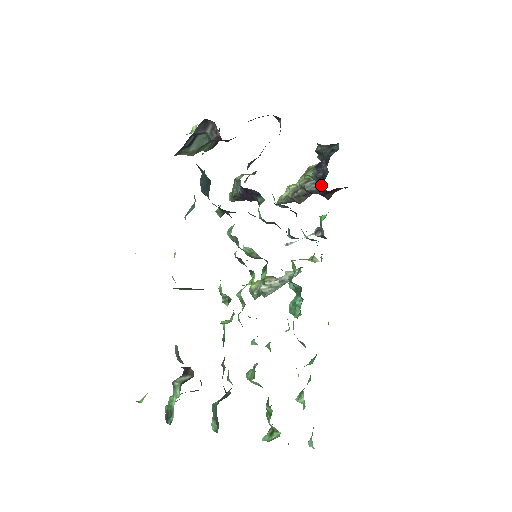
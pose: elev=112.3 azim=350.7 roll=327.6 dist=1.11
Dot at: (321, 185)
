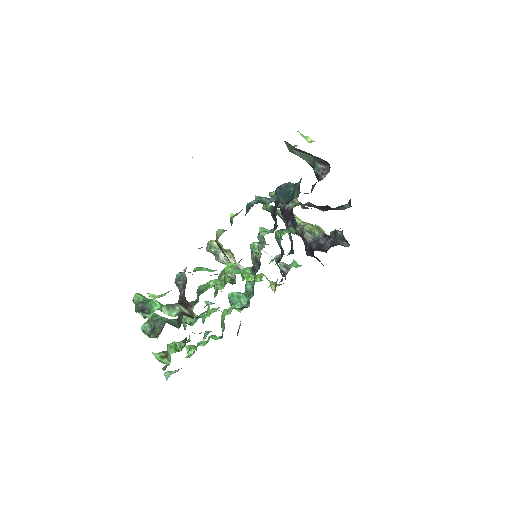
Dot at: (314, 246)
